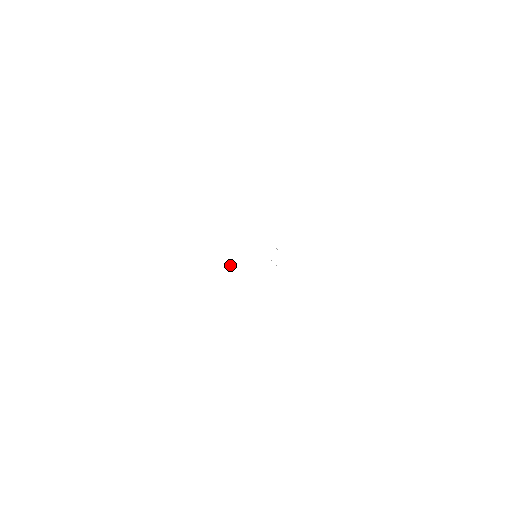
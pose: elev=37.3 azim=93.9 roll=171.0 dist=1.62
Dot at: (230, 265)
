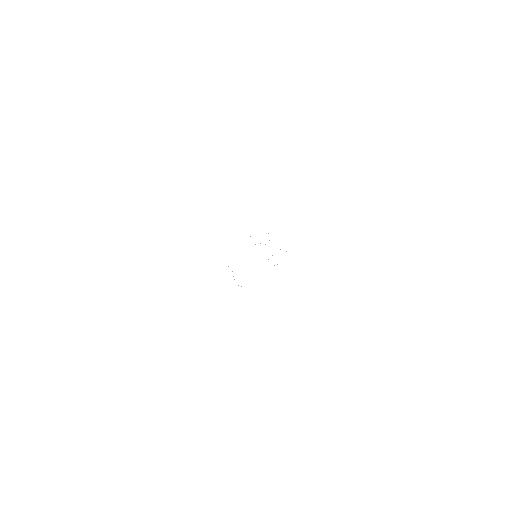
Dot at: occluded
